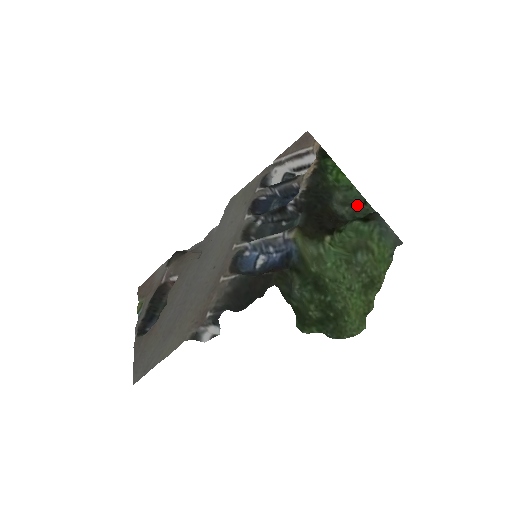
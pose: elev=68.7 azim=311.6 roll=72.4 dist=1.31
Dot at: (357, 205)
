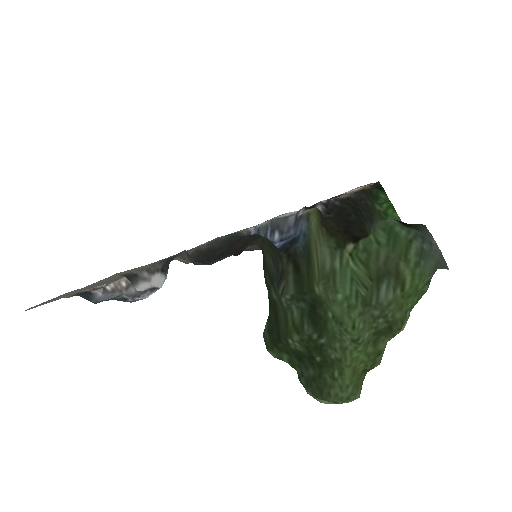
Dot at: occluded
